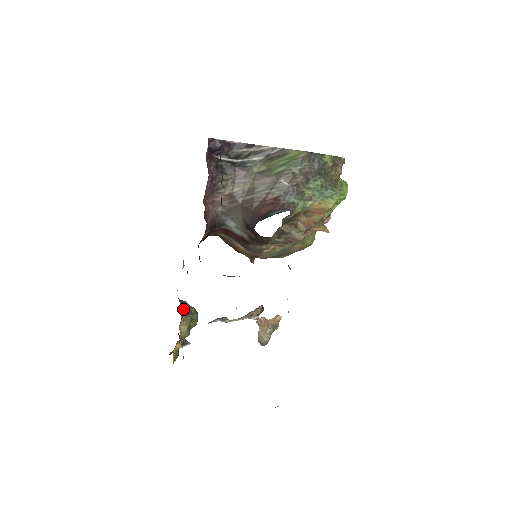
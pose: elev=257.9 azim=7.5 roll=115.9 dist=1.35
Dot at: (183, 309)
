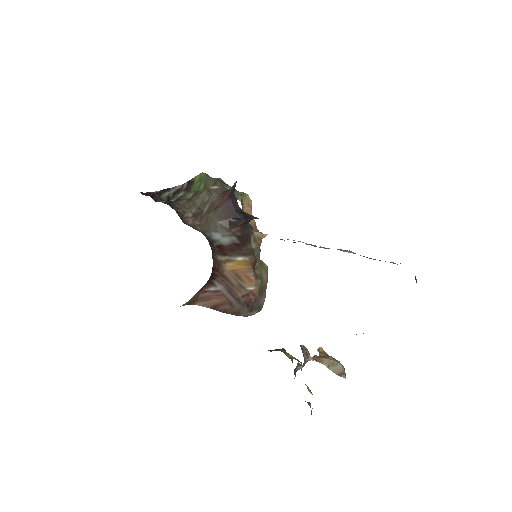
Dot at: occluded
